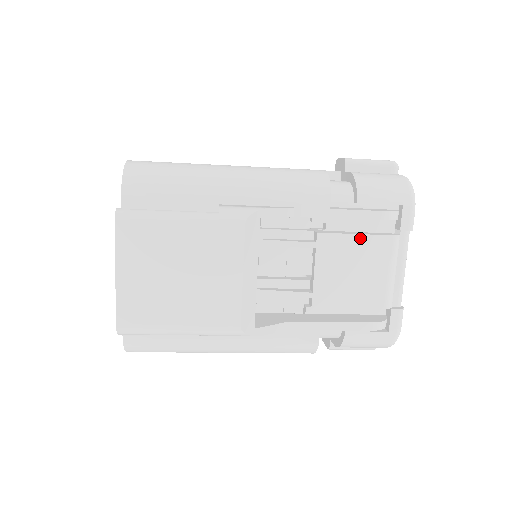
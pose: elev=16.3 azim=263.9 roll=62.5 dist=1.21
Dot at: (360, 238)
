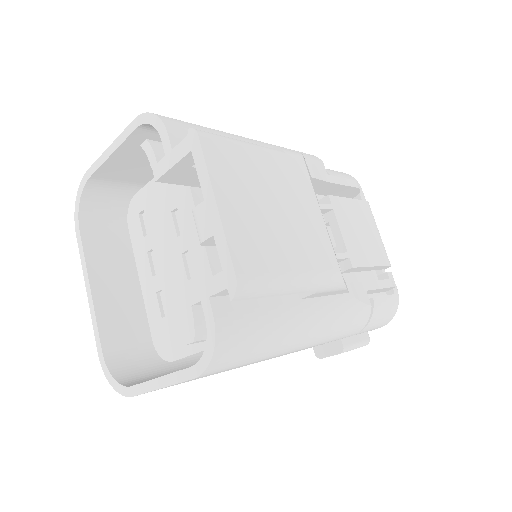
Dot at: (353, 202)
